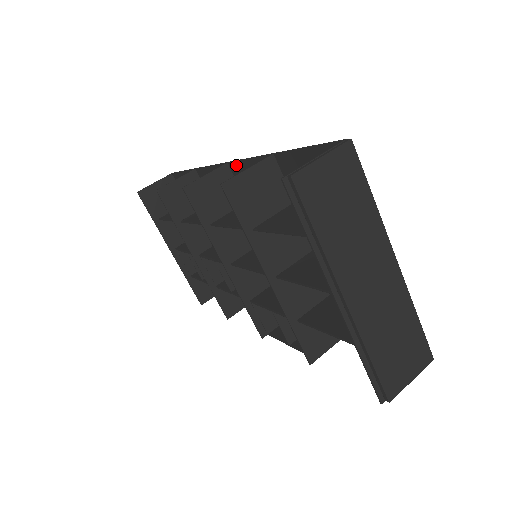
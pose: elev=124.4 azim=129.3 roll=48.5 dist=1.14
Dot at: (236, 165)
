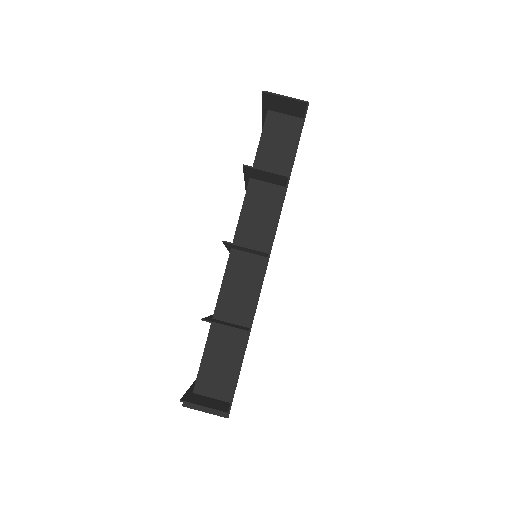
Dot at: (265, 267)
